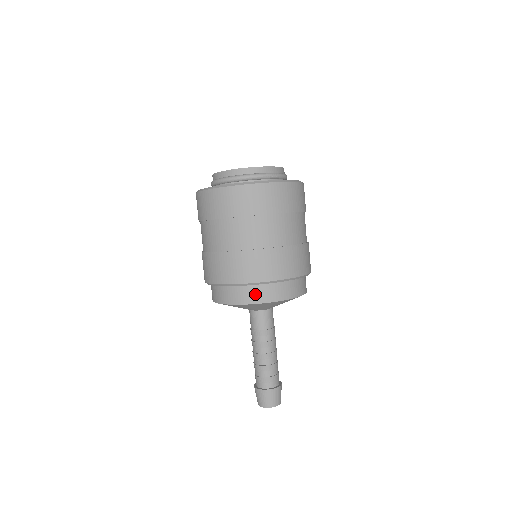
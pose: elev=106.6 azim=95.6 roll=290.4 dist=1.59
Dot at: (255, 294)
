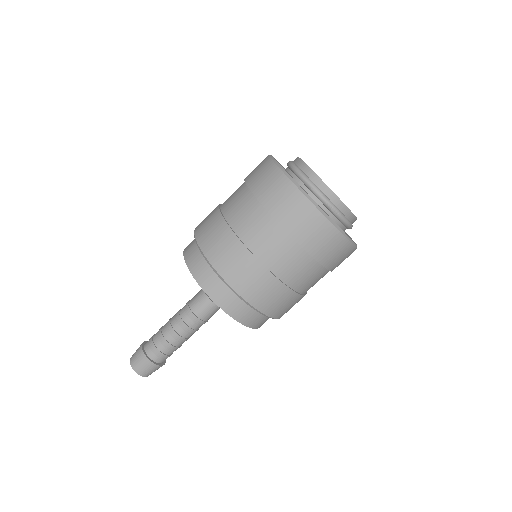
Dot at: (206, 276)
